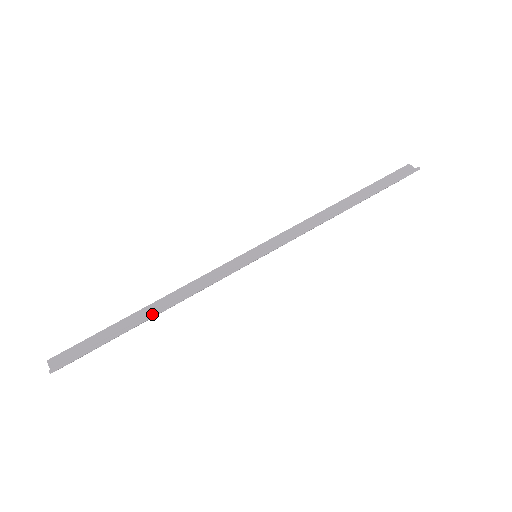
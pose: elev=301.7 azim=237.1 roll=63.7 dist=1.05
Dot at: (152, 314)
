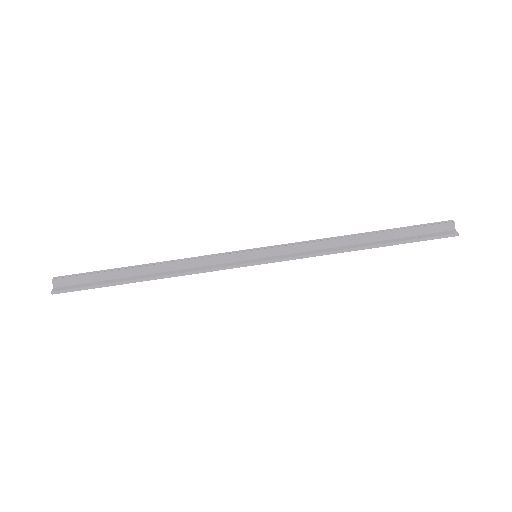
Dot at: (145, 279)
